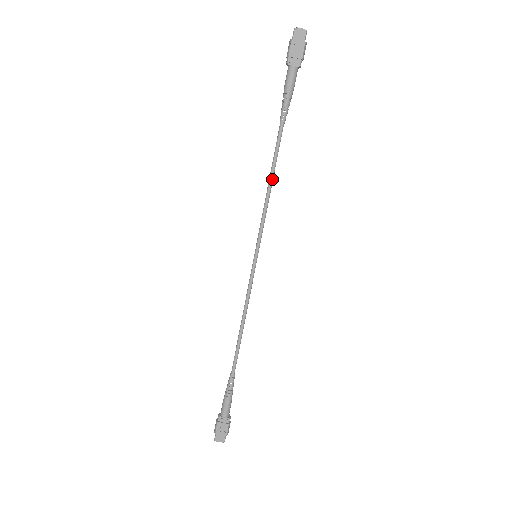
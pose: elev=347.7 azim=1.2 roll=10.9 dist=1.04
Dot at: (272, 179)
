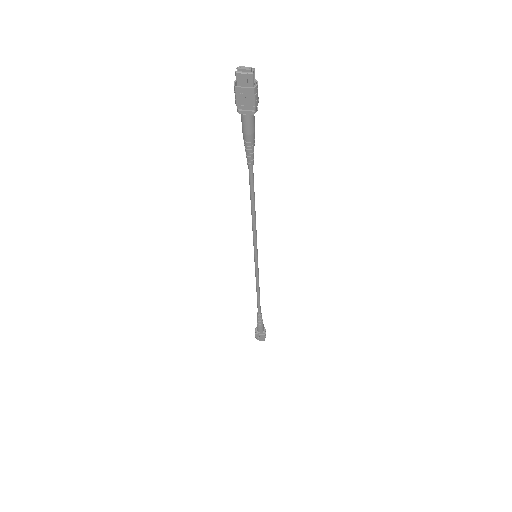
Dot at: (254, 208)
